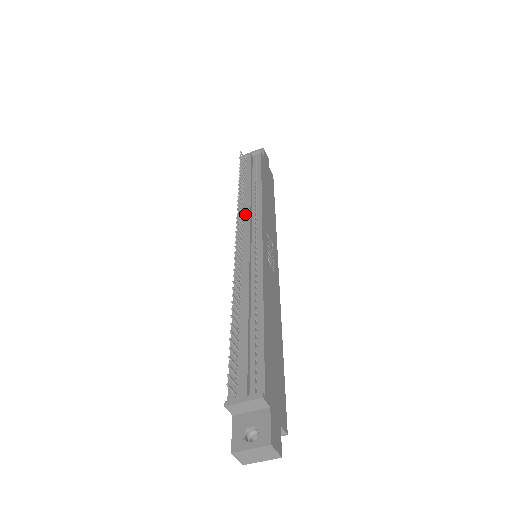
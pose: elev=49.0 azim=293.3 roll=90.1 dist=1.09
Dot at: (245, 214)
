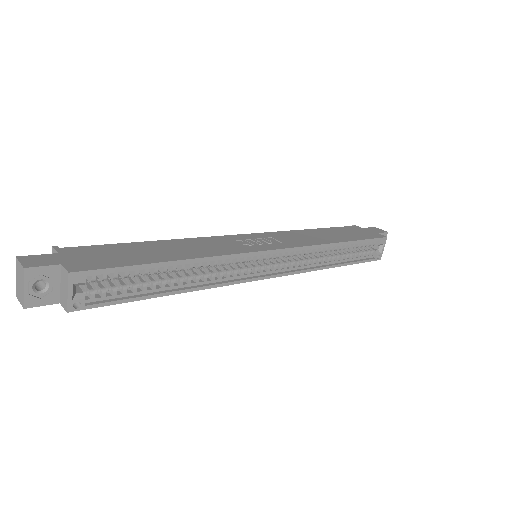
Dot at: occluded
